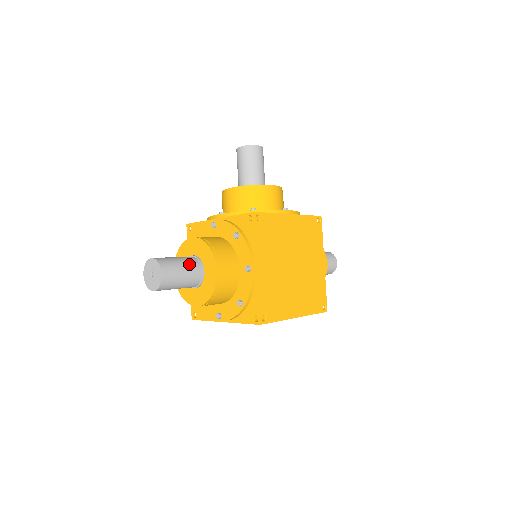
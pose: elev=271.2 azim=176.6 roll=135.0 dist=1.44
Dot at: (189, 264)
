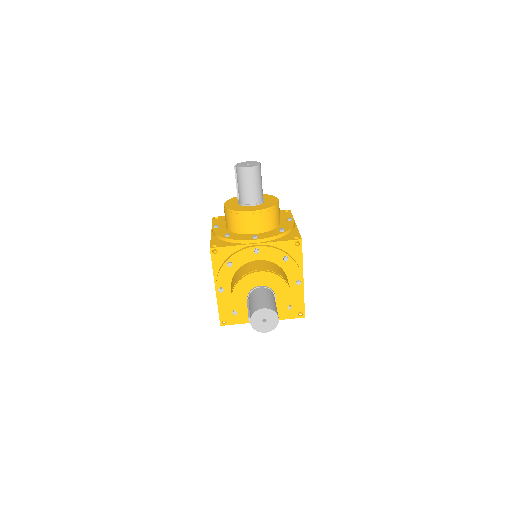
Dot at: (273, 298)
